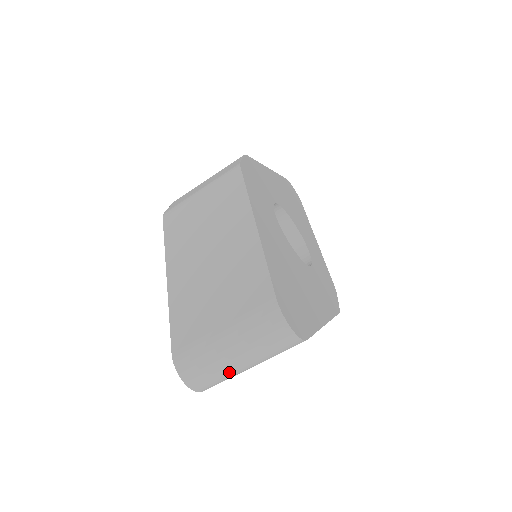
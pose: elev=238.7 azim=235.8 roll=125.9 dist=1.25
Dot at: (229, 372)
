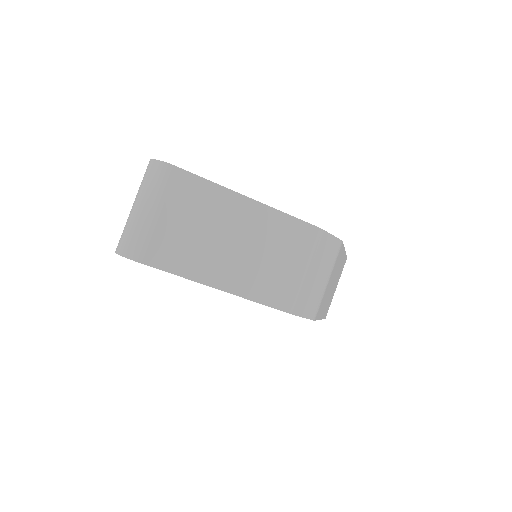
Dot at: (139, 223)
